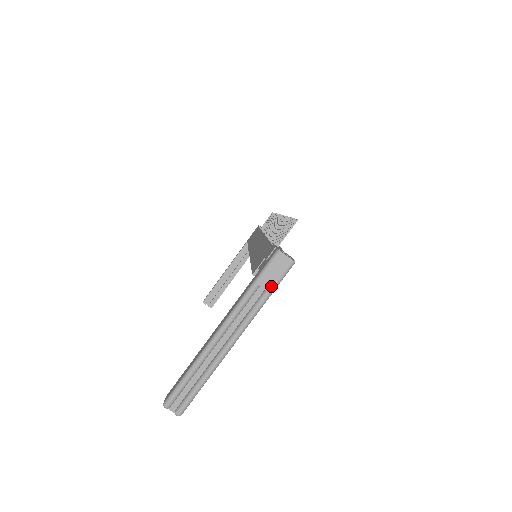
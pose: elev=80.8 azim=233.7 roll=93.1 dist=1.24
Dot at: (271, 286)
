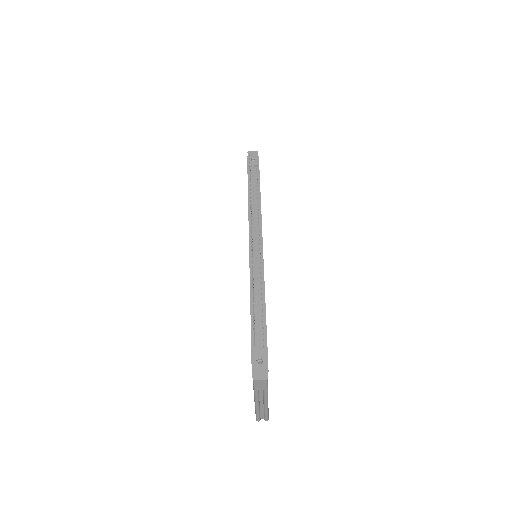
Dot at: (264, 388)
